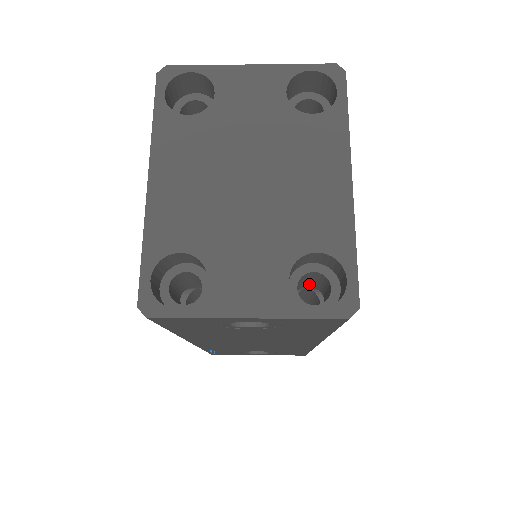
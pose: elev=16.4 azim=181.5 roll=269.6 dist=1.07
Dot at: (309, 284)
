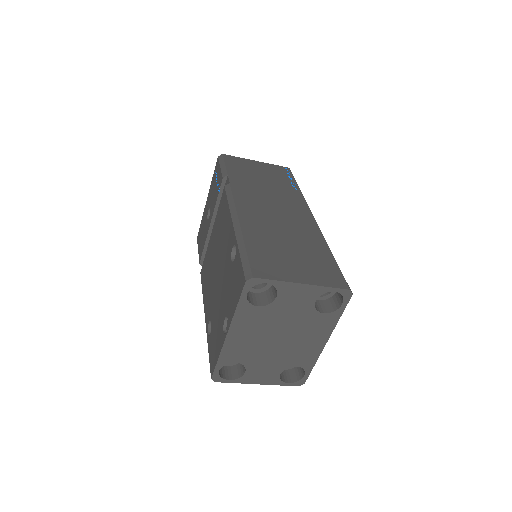
Dot at: occluded
